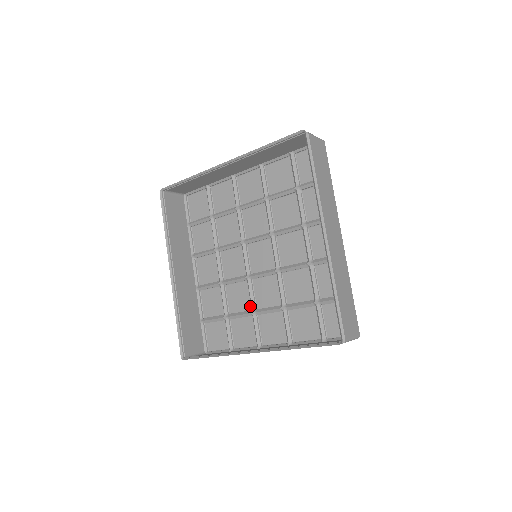
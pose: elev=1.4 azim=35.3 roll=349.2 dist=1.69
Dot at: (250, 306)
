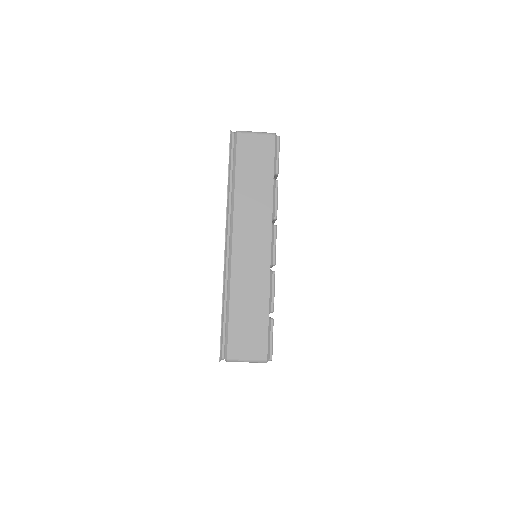
Dot at: occluded
